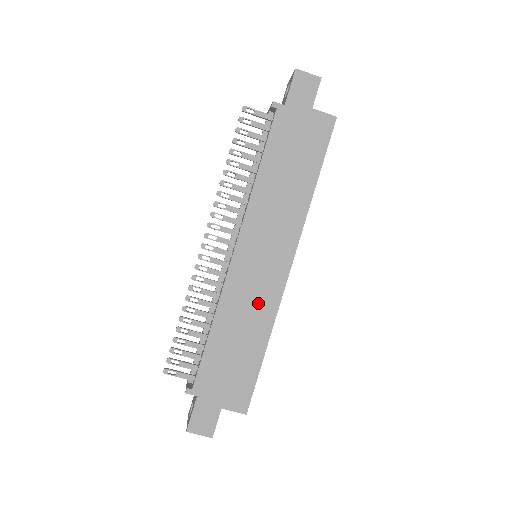
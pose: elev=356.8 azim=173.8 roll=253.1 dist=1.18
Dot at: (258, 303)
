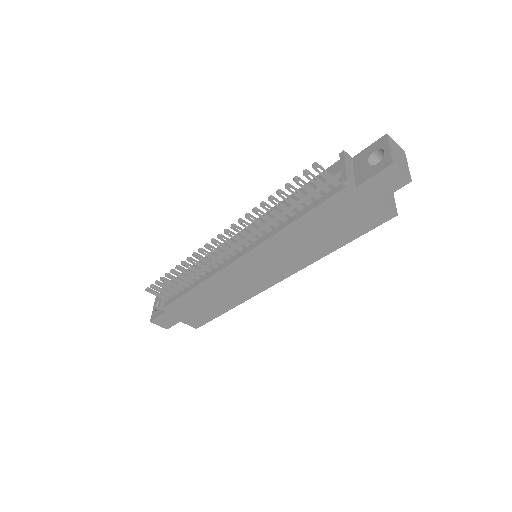
Dot at: (238, 290)
